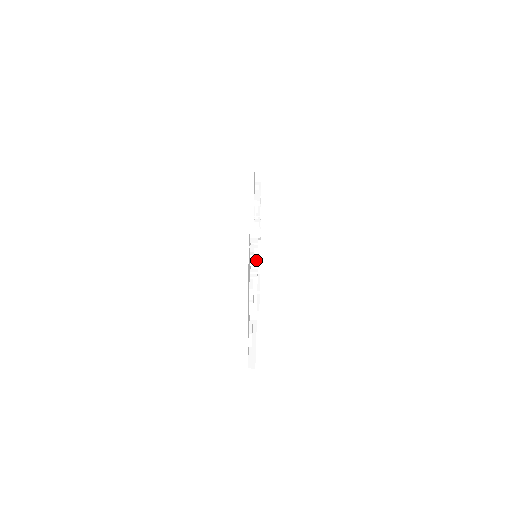
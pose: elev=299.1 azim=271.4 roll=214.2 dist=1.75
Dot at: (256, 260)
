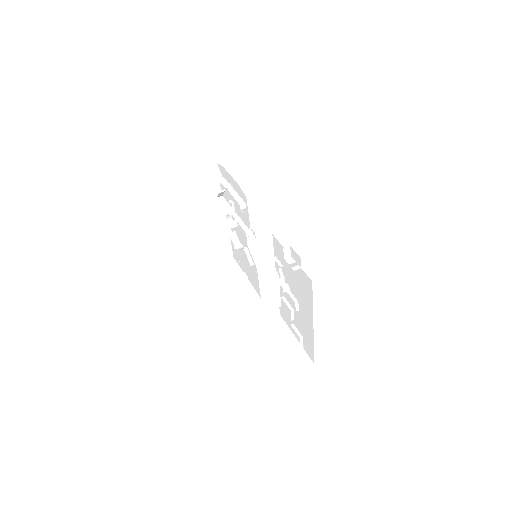
Dot at: (274, 267)
